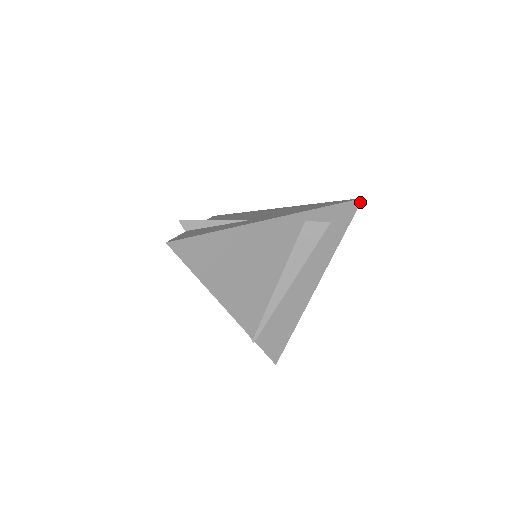
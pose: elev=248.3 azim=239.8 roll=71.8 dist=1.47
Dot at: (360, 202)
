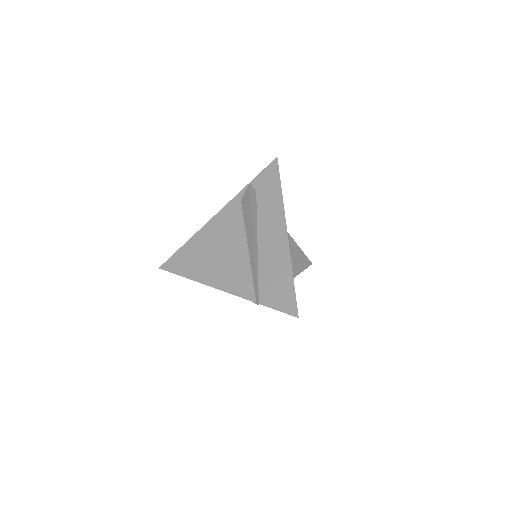
Dot at: (277, 160)
